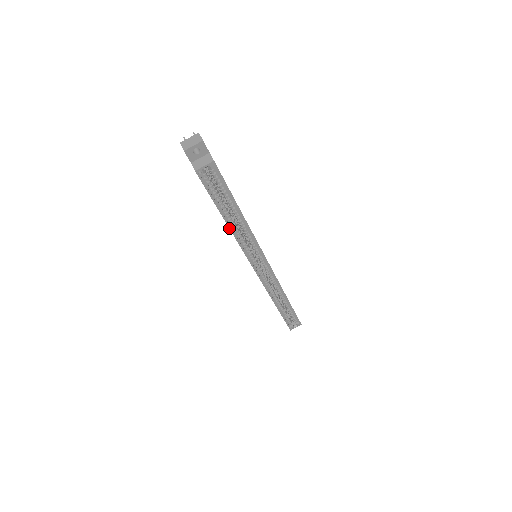
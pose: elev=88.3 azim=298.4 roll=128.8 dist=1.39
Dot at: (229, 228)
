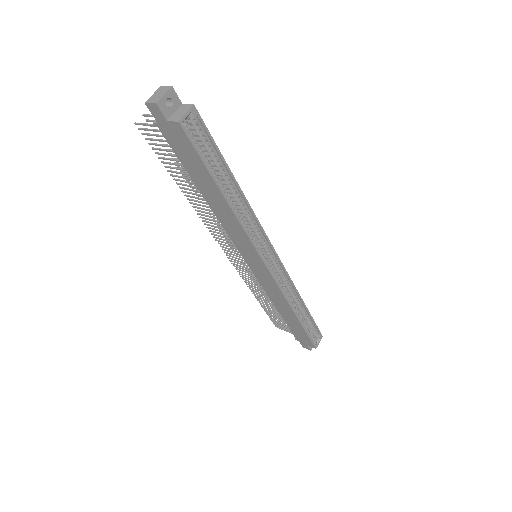
Dot at: (229, 206)
